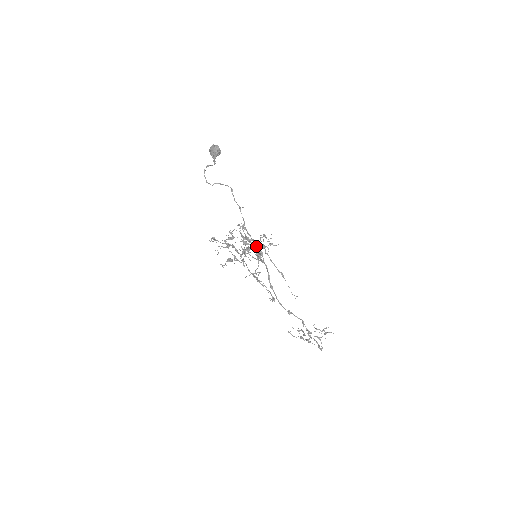
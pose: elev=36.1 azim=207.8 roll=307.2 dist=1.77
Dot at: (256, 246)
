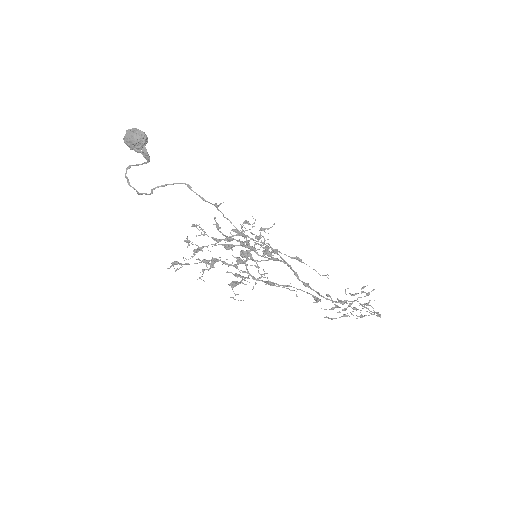
Dot at: (248, 243)
